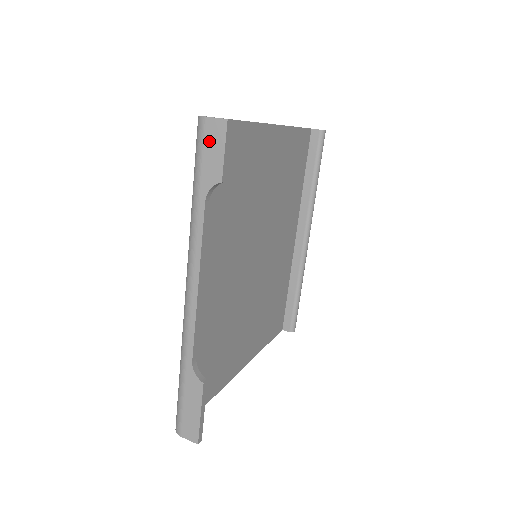
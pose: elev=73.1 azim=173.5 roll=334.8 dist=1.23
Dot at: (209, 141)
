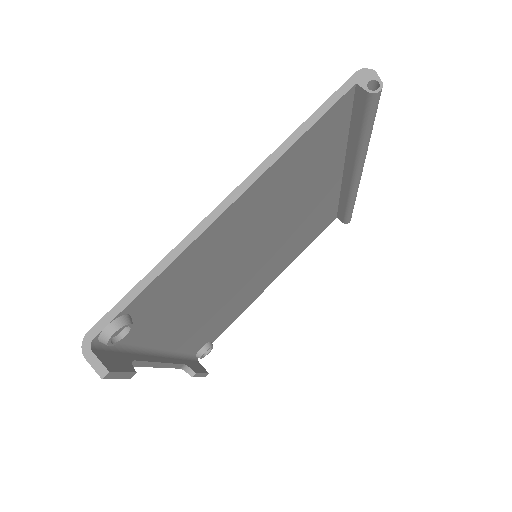
Dot at: occluded
